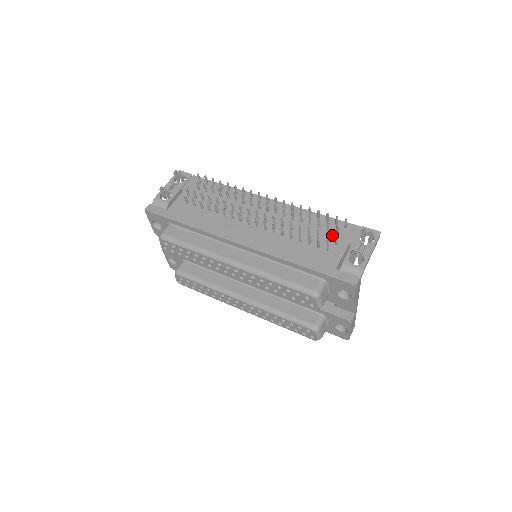
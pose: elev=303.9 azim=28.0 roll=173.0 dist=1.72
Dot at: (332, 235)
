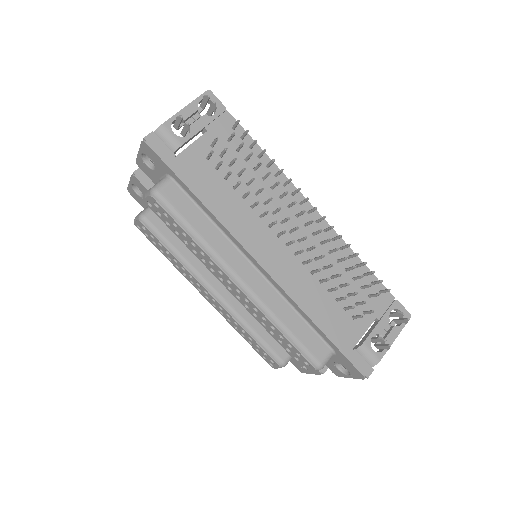
Dot at: (364, 297)
